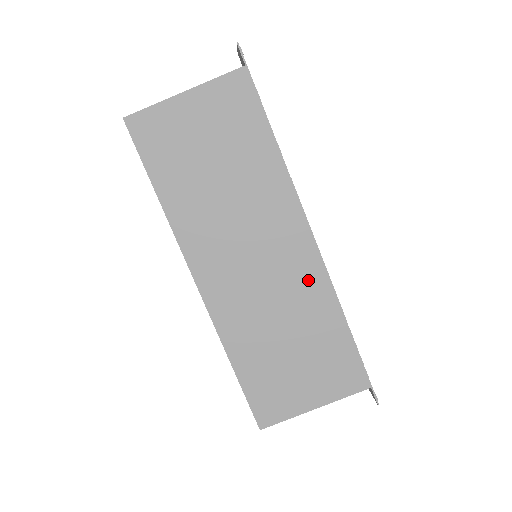
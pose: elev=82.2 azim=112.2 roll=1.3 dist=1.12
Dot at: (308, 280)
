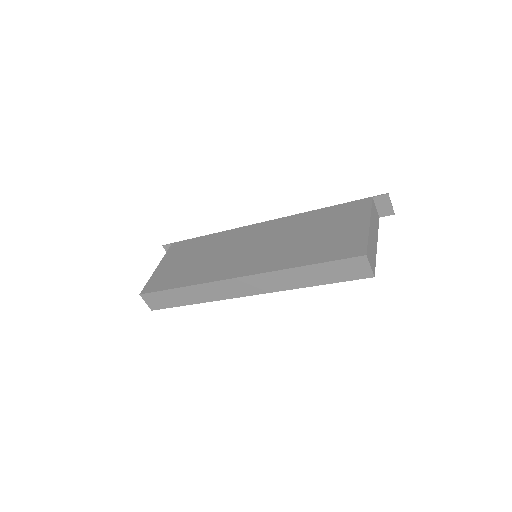
Dot at: (282, 225)
